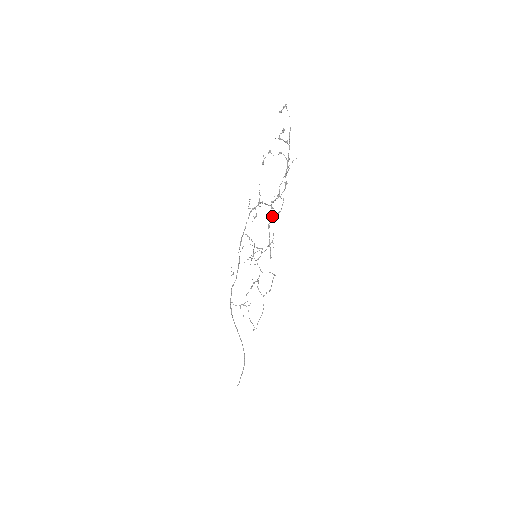
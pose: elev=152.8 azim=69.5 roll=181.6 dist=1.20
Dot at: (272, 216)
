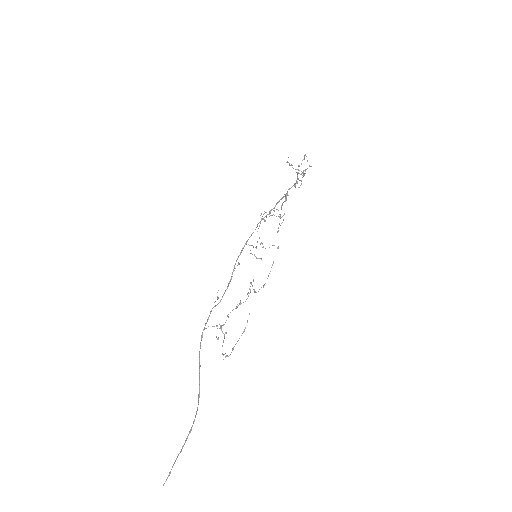
Dot at: (286, 199)
